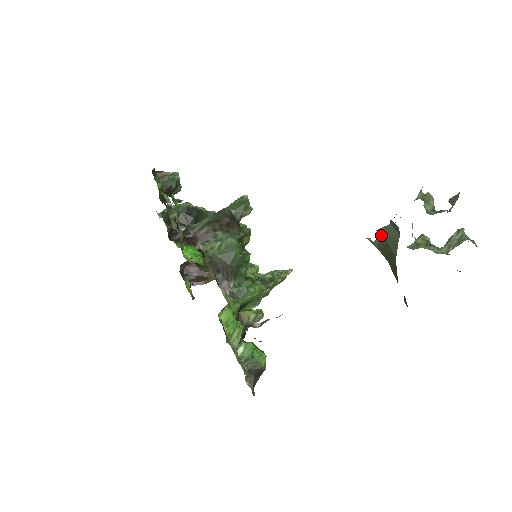
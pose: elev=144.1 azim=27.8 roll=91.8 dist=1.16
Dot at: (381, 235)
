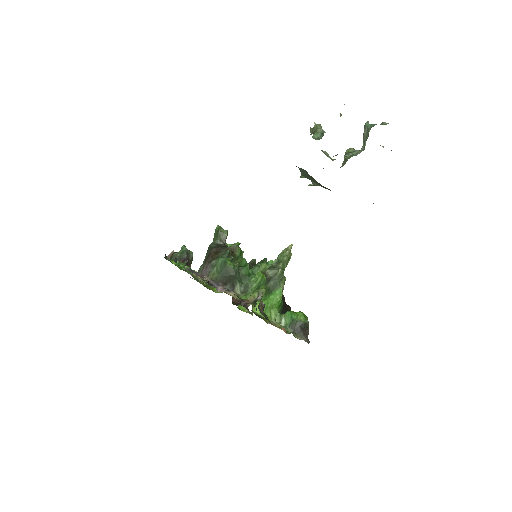
Dot at: occluded
